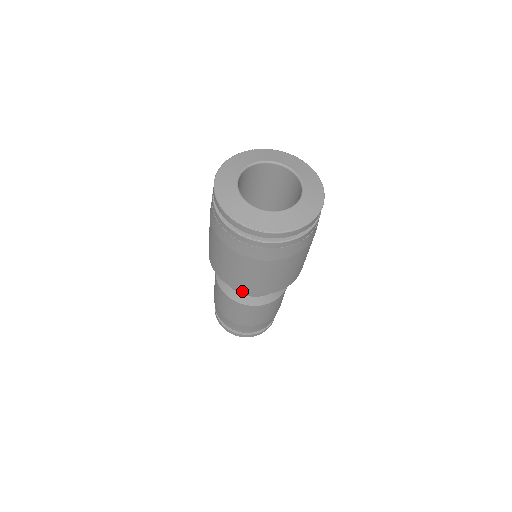
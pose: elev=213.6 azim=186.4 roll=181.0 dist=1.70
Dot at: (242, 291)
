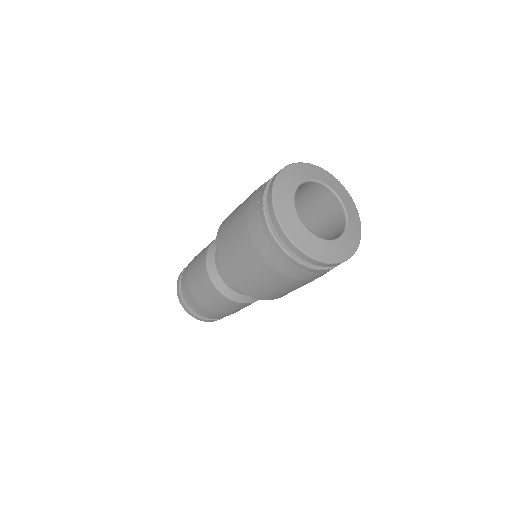
Dot at: occluded
